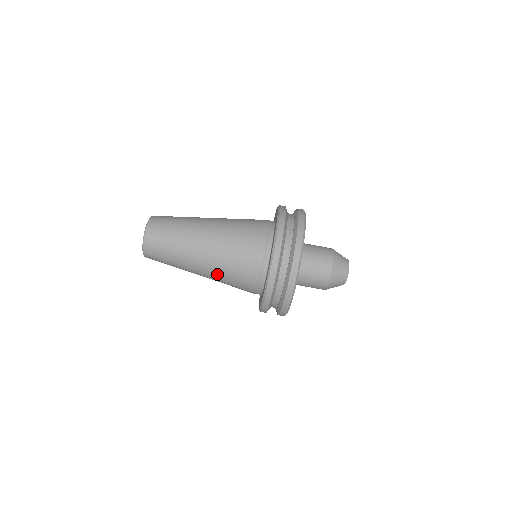
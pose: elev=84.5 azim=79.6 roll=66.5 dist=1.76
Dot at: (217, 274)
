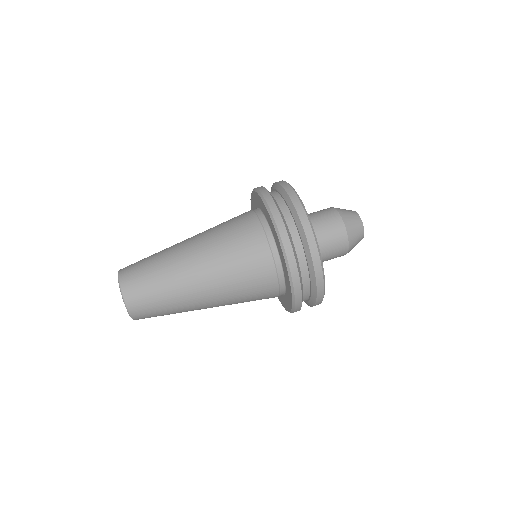
Dot at: (221, 276)
